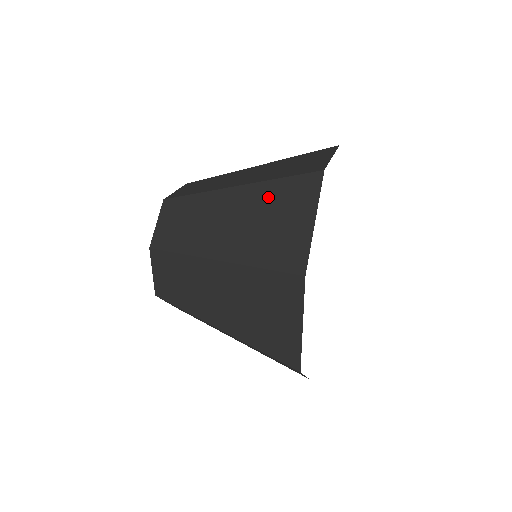
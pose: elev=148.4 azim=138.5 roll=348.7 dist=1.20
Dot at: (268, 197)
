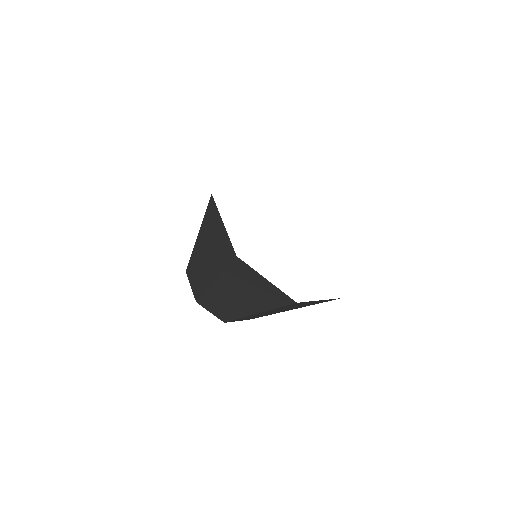
Dot at: (207, 230)
